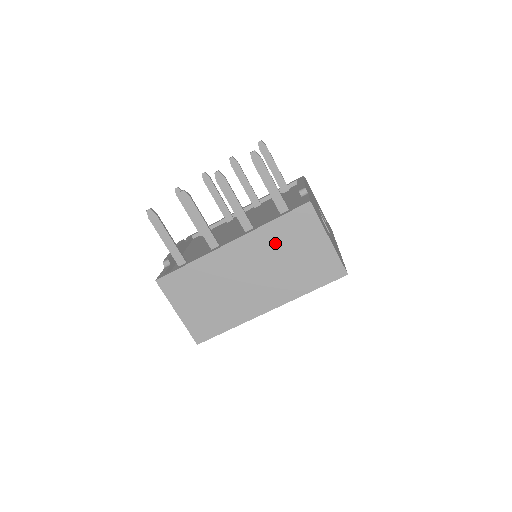
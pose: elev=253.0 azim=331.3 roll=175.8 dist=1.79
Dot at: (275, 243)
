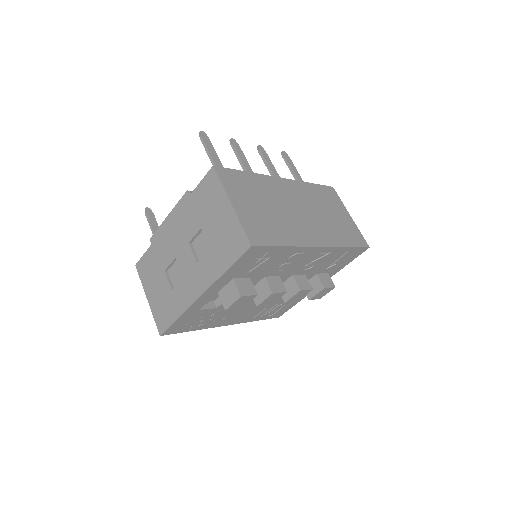
Dot at: (315, 198)
